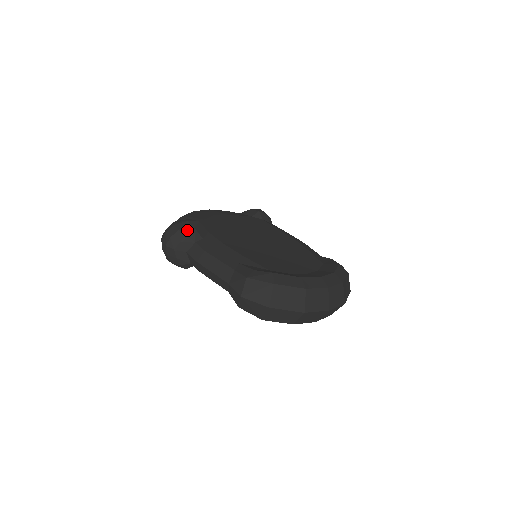
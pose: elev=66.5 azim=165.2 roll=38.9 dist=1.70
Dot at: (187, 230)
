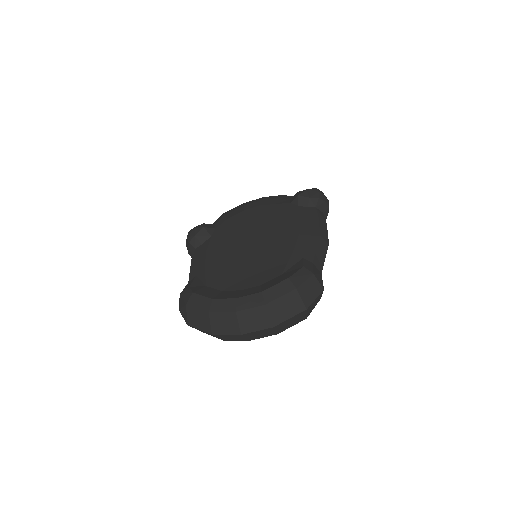
Dot at: (190, 238)
